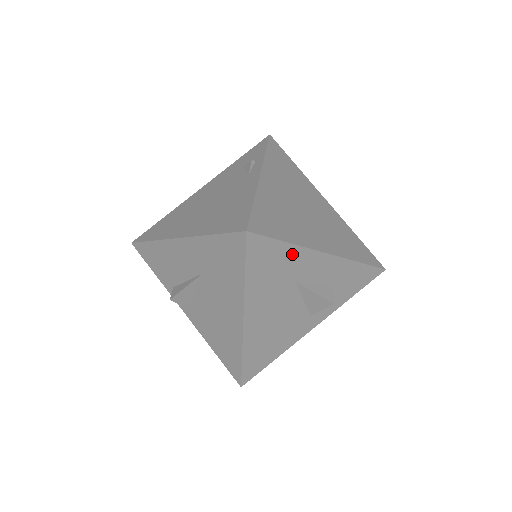
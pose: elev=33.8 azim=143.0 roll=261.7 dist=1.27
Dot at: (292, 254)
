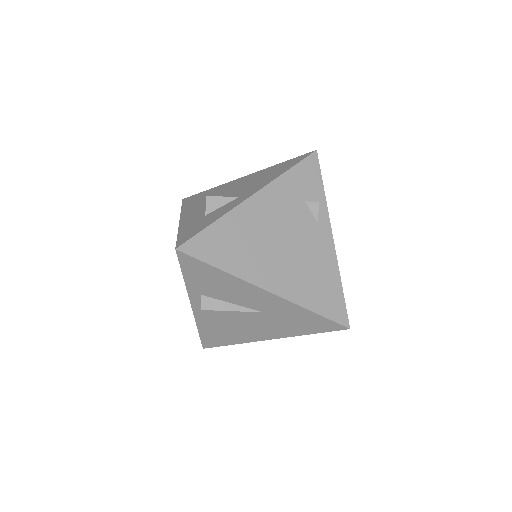
Dot at: occluded
